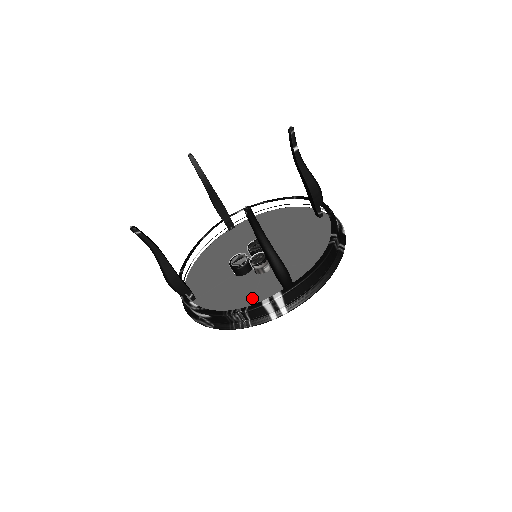
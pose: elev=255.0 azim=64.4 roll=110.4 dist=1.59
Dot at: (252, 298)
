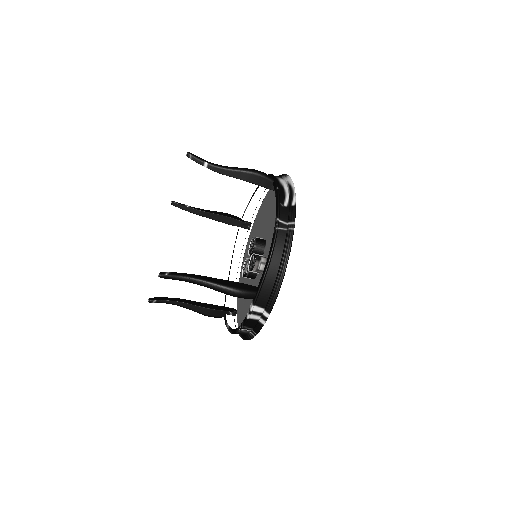
Dot at: occluded
